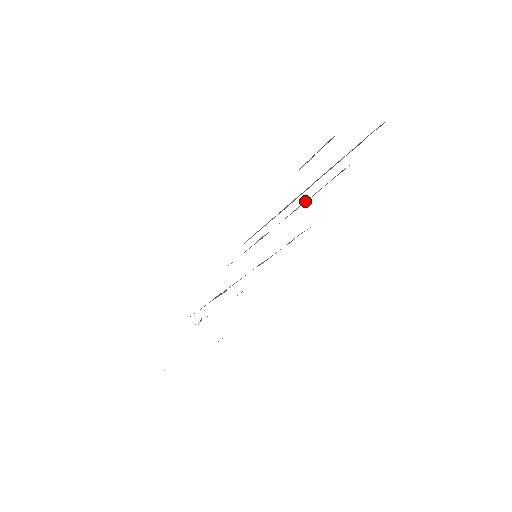
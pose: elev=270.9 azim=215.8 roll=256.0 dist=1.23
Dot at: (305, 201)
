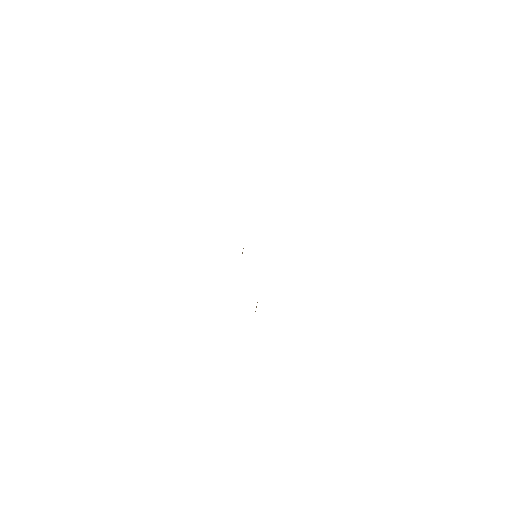
Dot at: occluded
